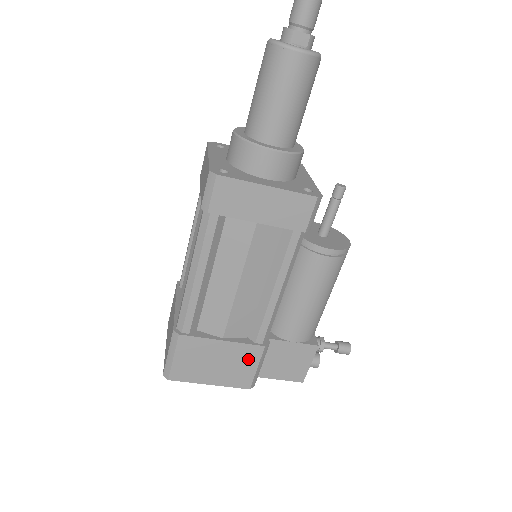
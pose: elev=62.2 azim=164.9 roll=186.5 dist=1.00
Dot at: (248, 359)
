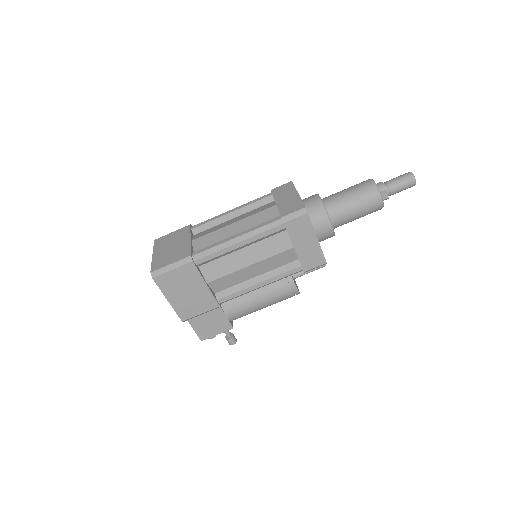
Dot at: (204, 305)
